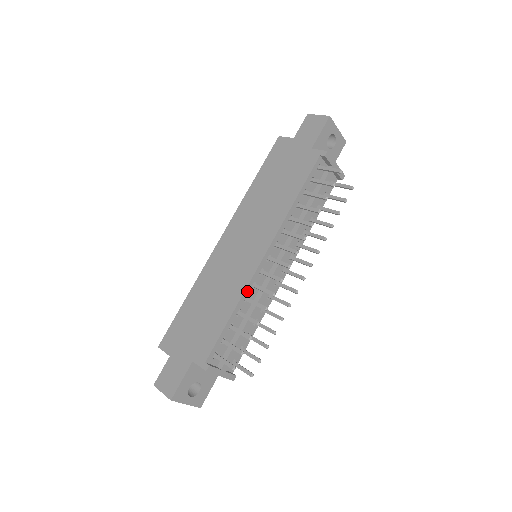
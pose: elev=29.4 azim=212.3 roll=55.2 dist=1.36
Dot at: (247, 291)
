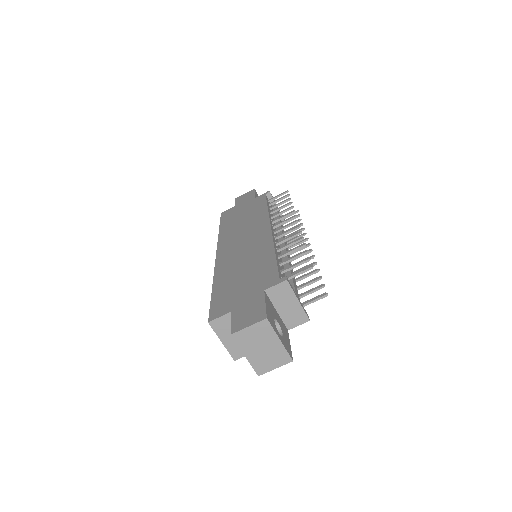
Dot at: (275, 245)
